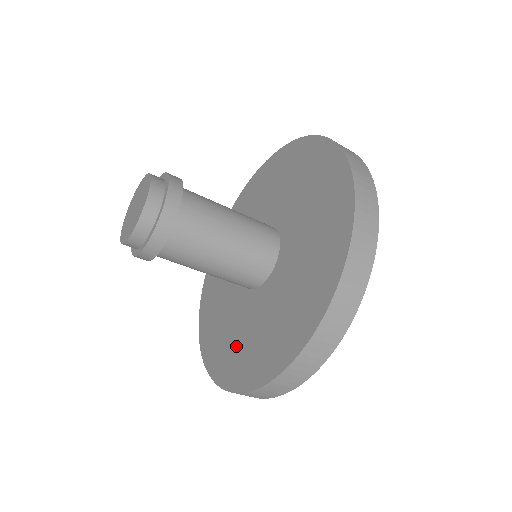
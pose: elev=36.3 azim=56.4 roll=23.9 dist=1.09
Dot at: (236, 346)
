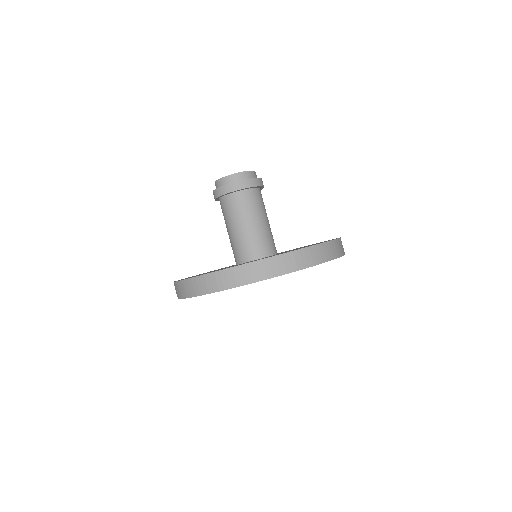
Dot at: occluded
